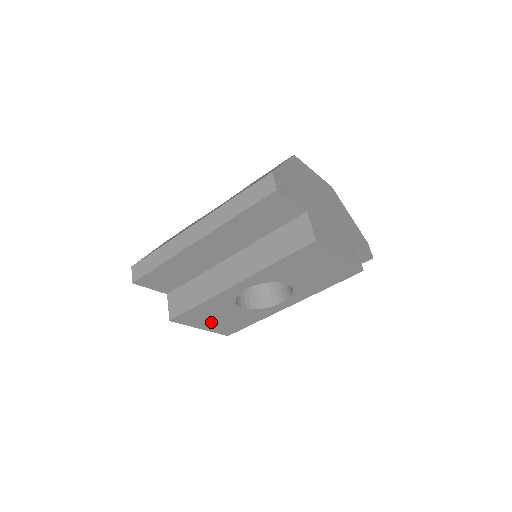
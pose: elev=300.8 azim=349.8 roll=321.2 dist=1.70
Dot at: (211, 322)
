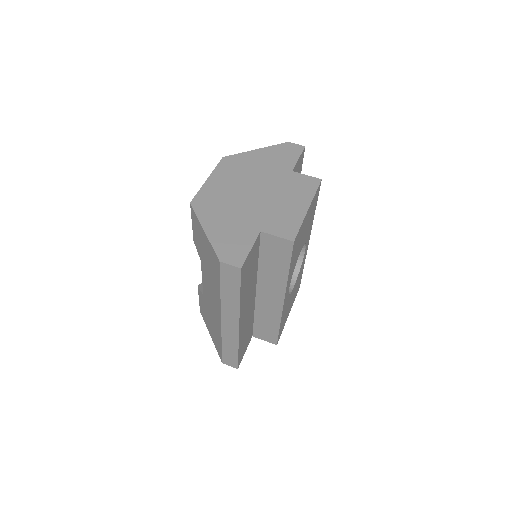
Dot at: (289, 308)
